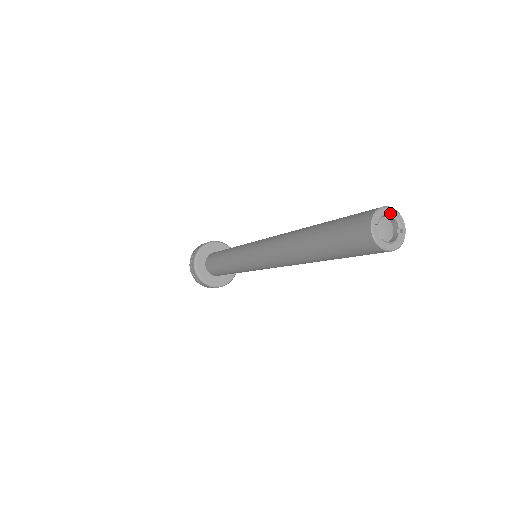
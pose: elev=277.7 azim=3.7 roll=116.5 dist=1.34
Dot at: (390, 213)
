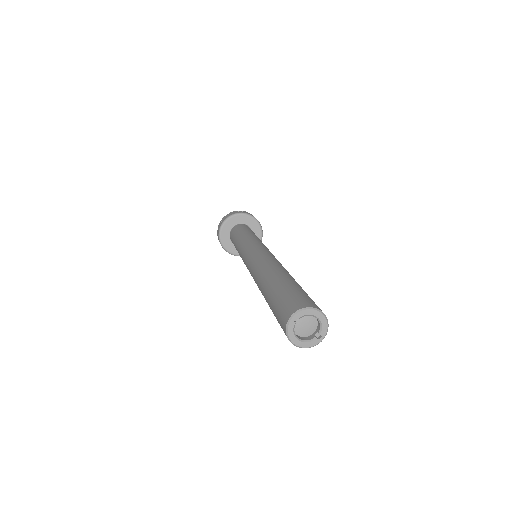
Dot at: (318, 317)
